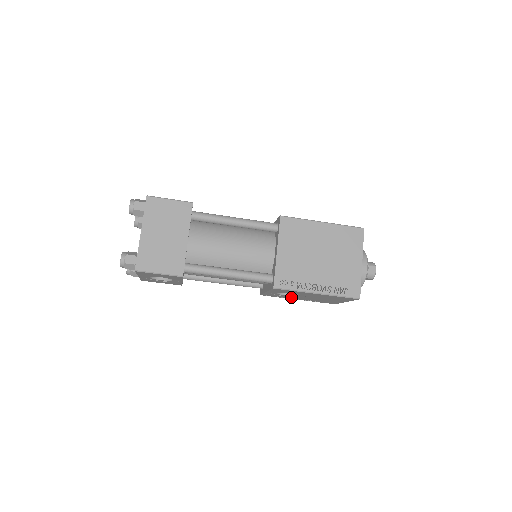
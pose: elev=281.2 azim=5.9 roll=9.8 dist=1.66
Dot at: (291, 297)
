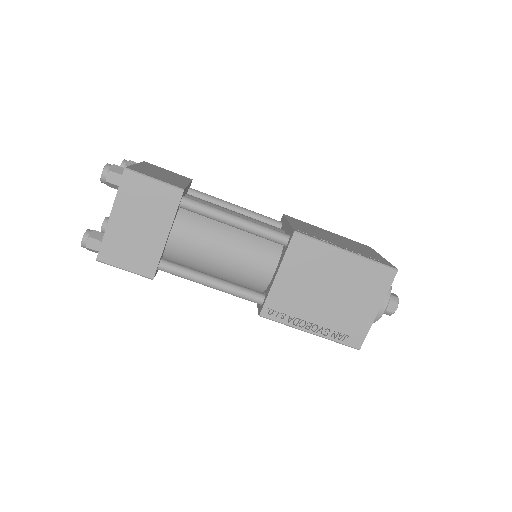
Dot at: occluded
